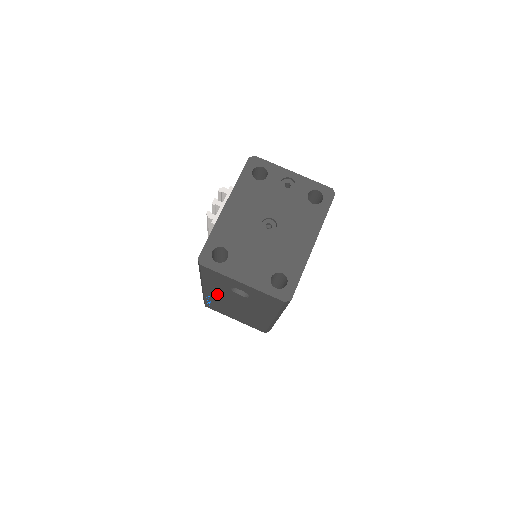
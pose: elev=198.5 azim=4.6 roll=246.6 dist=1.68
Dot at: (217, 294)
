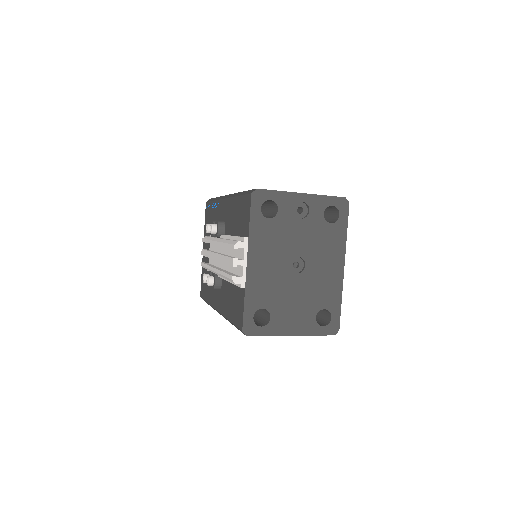
Dot at: occluded
